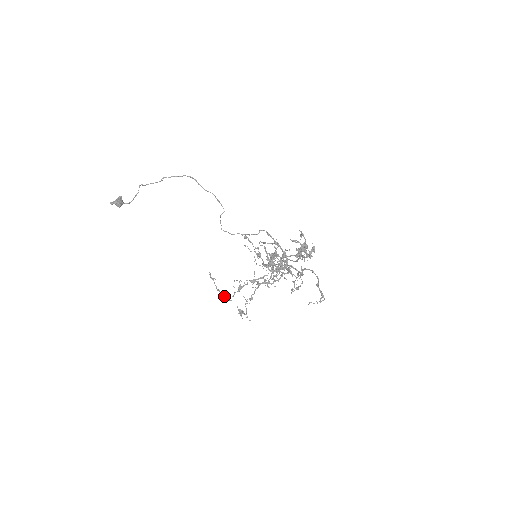
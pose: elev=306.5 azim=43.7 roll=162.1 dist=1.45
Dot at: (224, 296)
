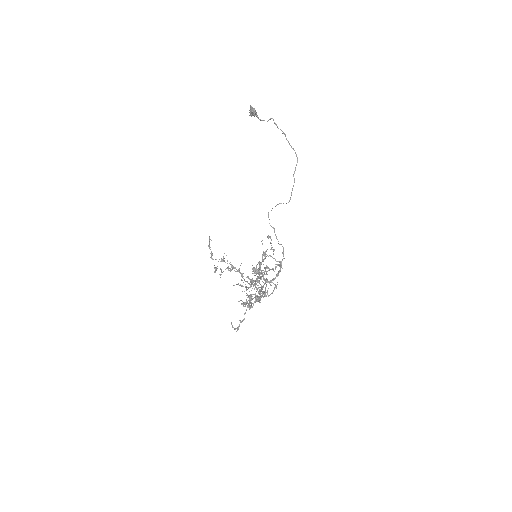
Dot at: (211, 253)
